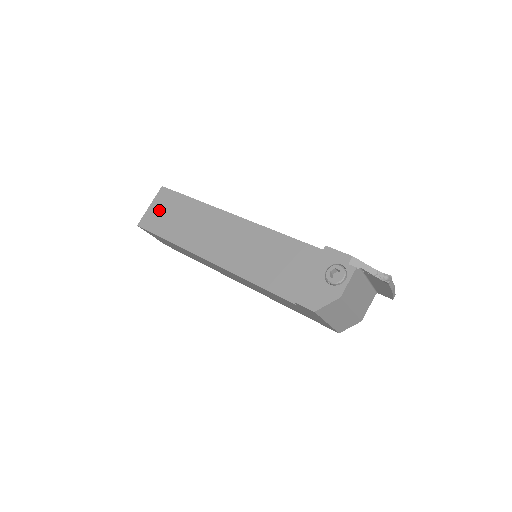
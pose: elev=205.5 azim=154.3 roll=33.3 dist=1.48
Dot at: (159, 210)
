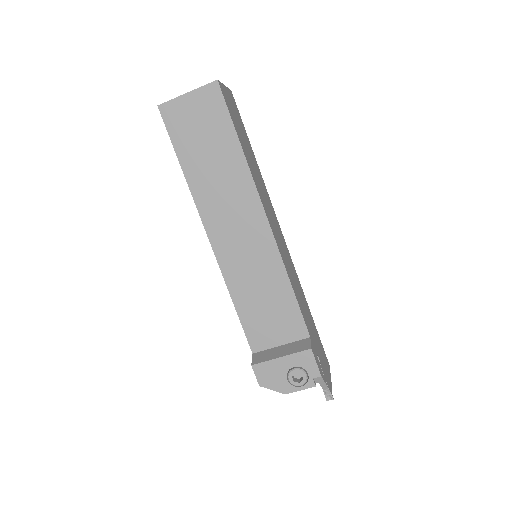
Dot at: (194, 114)
